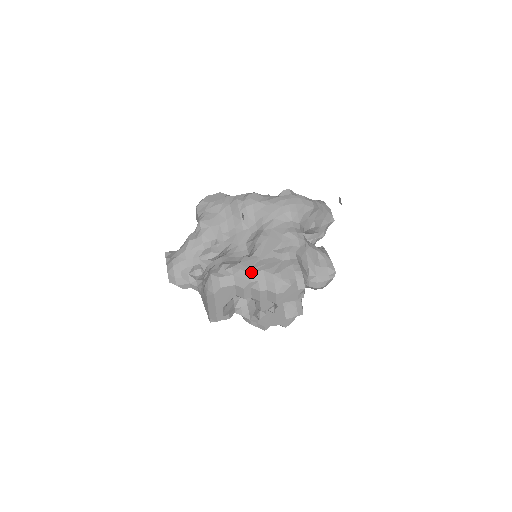
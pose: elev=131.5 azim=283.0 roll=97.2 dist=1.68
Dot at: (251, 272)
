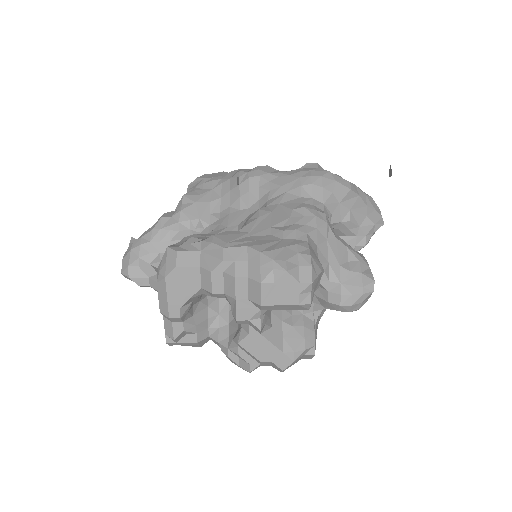
Dot at: (227, 246)
